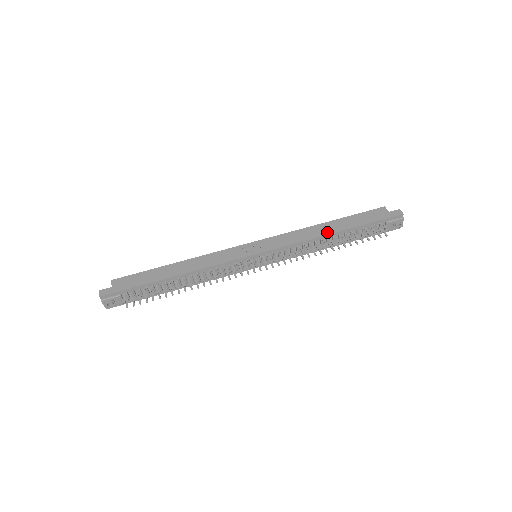
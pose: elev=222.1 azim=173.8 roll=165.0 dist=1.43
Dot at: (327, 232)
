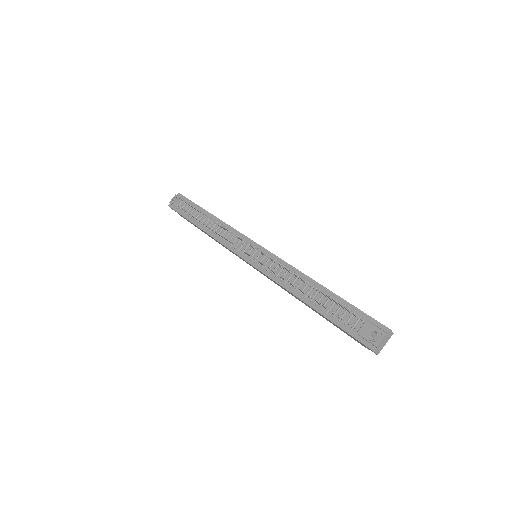
Dot at: (315, 281)
